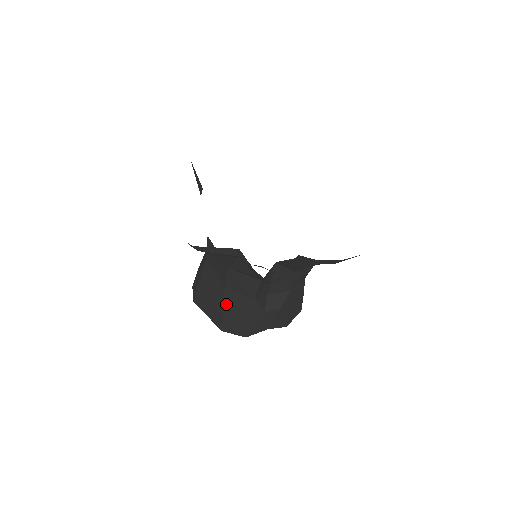
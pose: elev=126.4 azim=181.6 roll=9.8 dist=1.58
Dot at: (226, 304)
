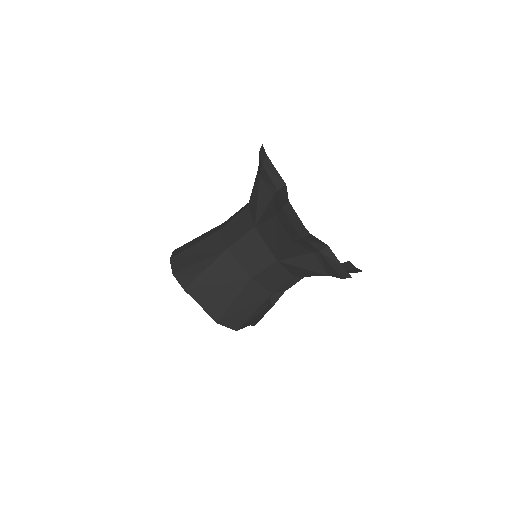
Dot at: (240, 295)
